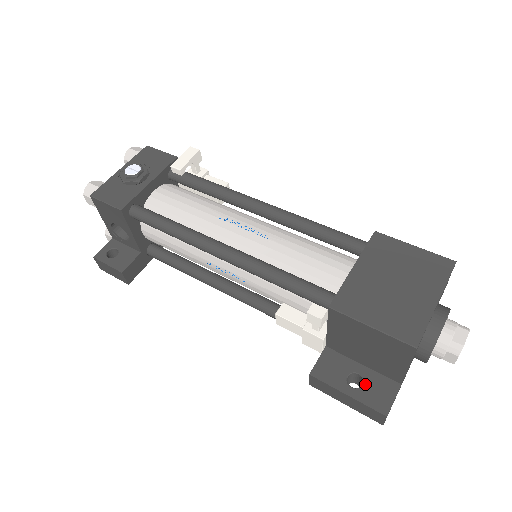
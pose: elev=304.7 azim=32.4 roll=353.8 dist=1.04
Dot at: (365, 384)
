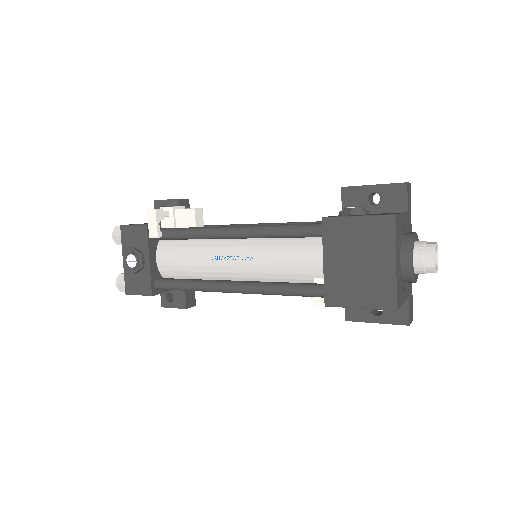
Dot at: (384, 310)
